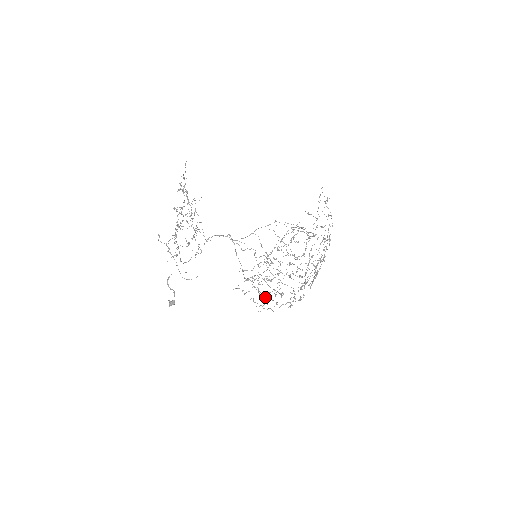
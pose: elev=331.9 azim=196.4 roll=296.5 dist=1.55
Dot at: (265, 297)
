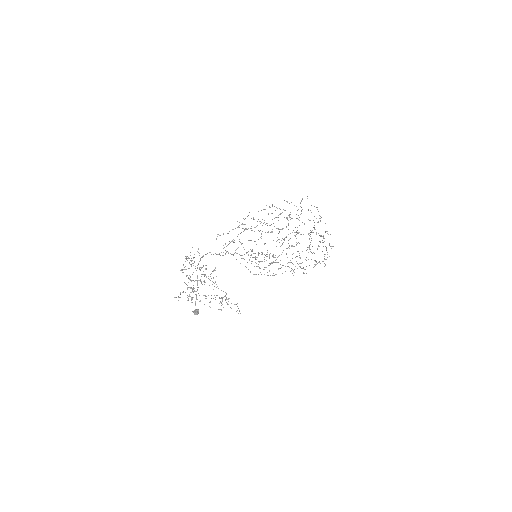
Dot at: occluded
